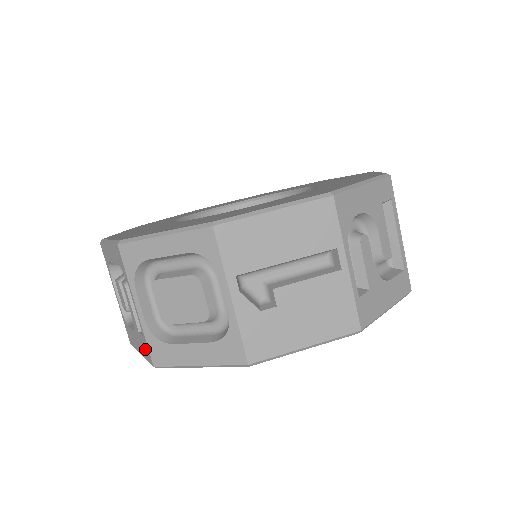
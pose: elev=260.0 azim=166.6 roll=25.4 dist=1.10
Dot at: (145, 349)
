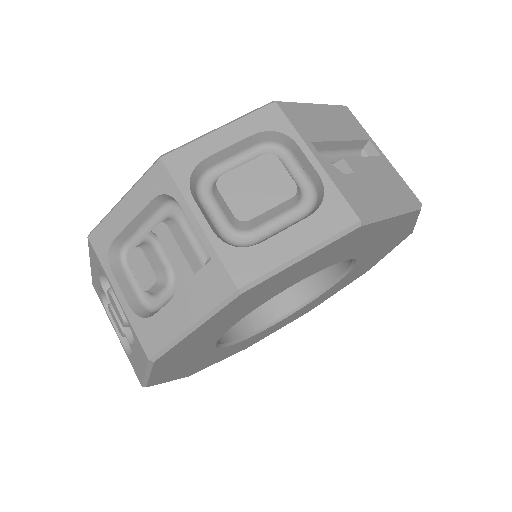
Dot at: (212, 285)
